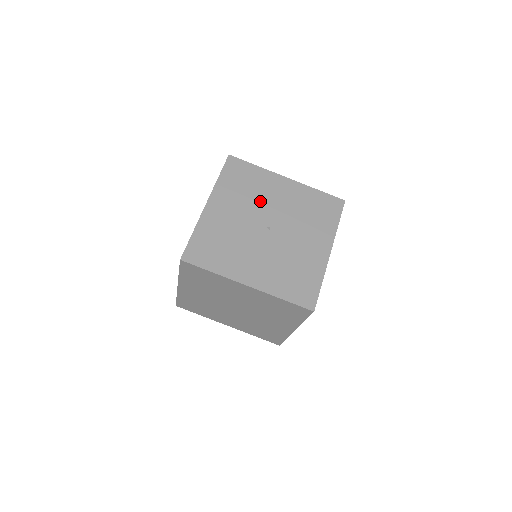
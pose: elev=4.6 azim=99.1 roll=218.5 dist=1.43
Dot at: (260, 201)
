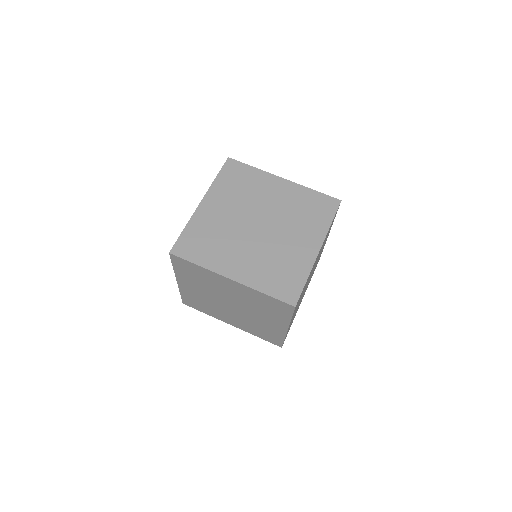
Dot at: occluded
